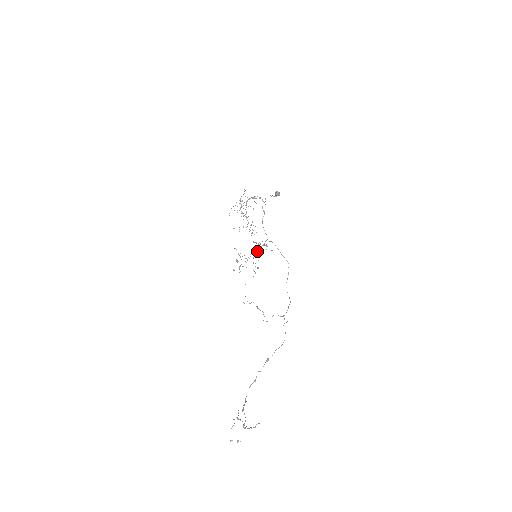
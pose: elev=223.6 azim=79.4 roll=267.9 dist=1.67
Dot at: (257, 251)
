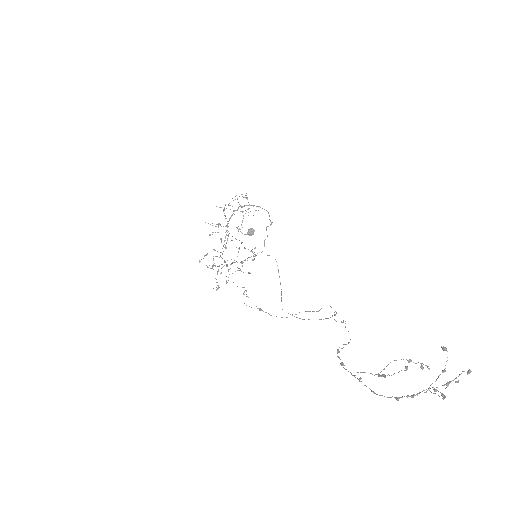
Dot at: (232, 263)
